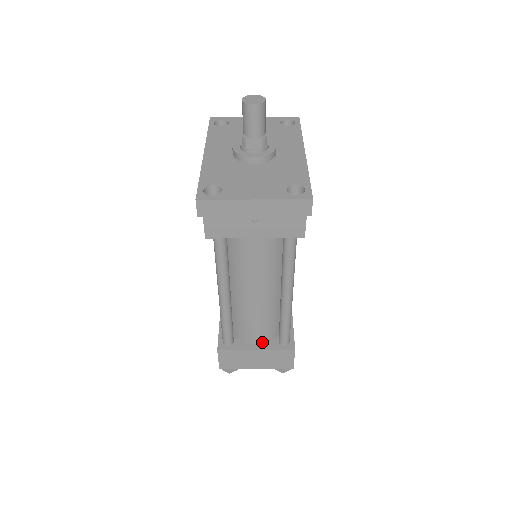
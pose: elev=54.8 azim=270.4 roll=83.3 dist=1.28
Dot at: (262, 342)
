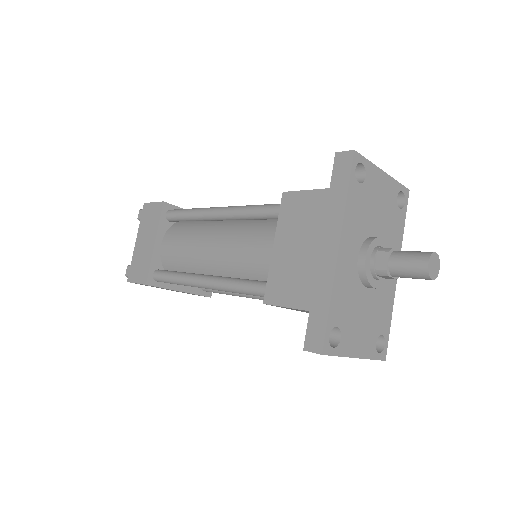
Dot at: occluded
